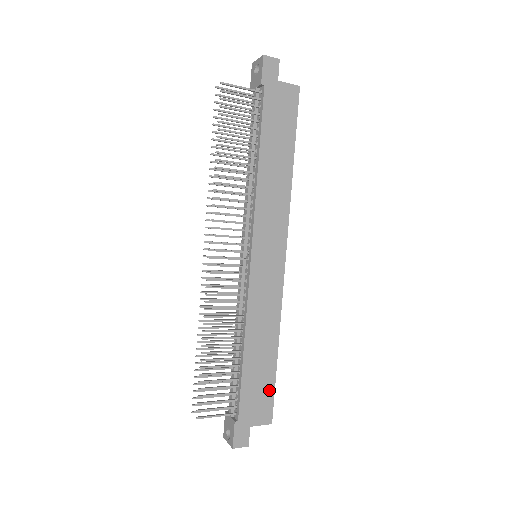
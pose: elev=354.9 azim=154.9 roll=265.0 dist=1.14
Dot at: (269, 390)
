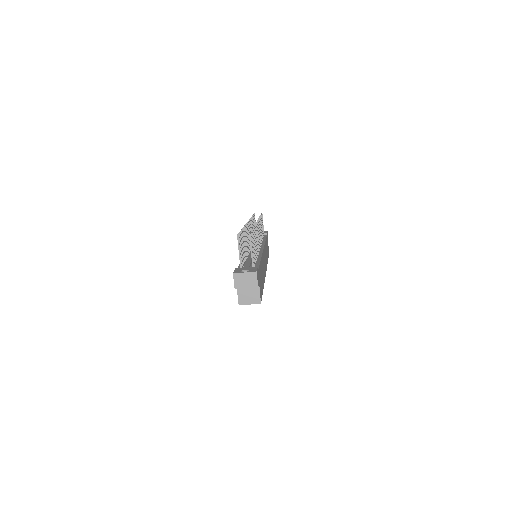
Dot at: occluded
